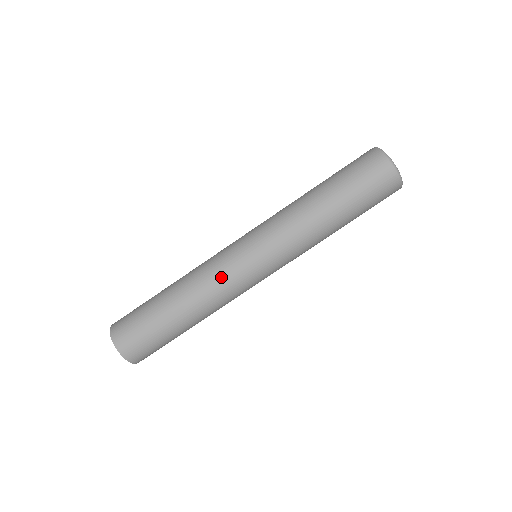
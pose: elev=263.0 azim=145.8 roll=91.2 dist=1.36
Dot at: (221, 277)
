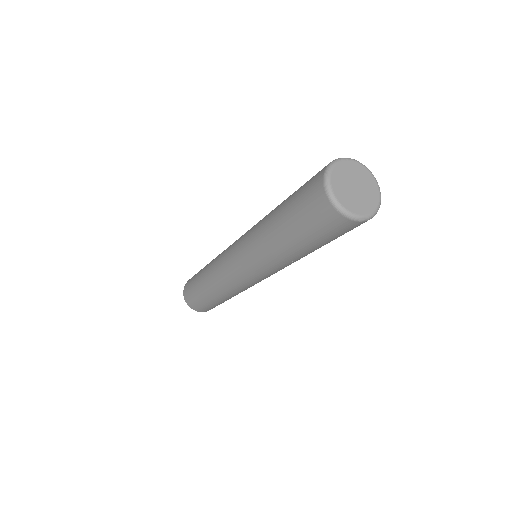
Dot at: (234, 287)
